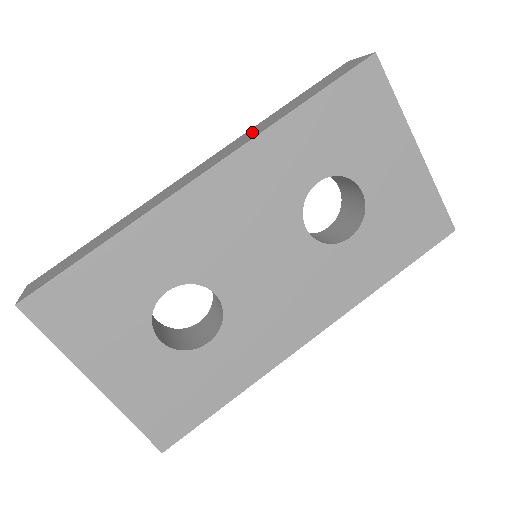
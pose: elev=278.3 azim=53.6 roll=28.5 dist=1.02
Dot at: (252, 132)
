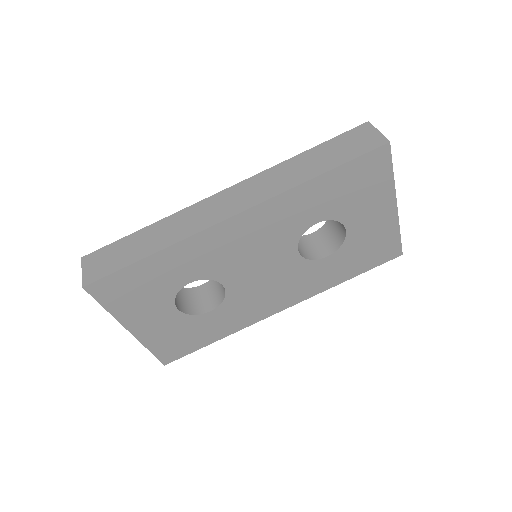
Dot at: (277, 178)
